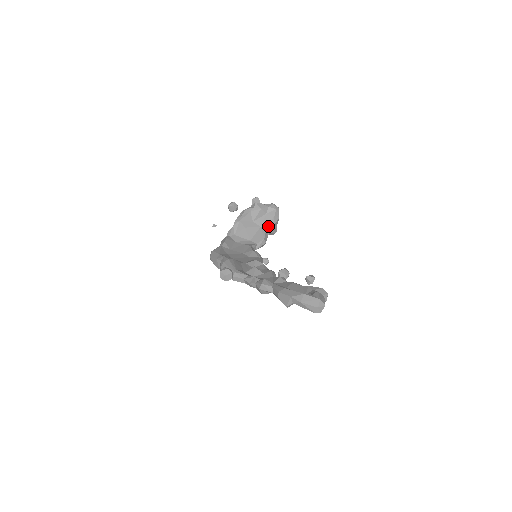
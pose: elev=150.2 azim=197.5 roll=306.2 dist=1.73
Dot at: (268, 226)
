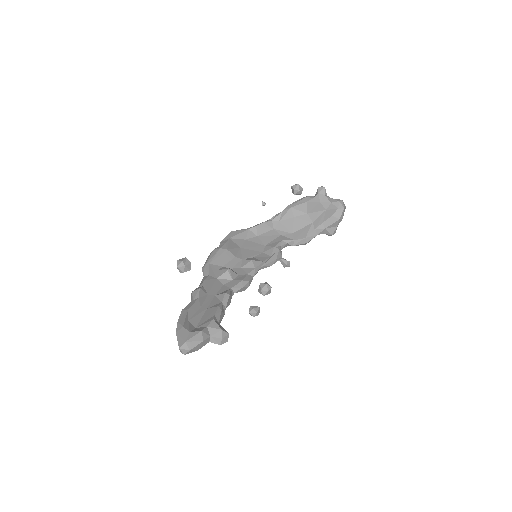
Dot at: (320, 225)
